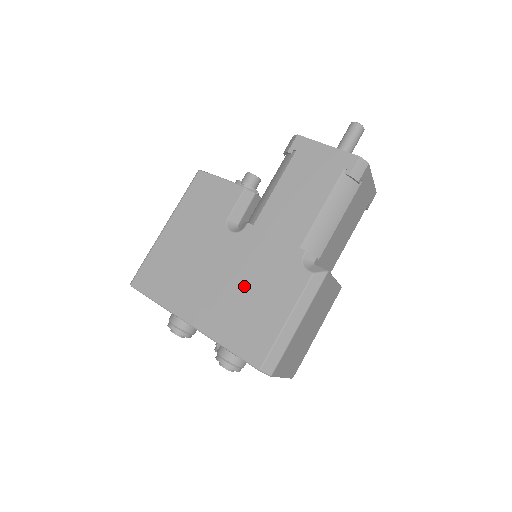
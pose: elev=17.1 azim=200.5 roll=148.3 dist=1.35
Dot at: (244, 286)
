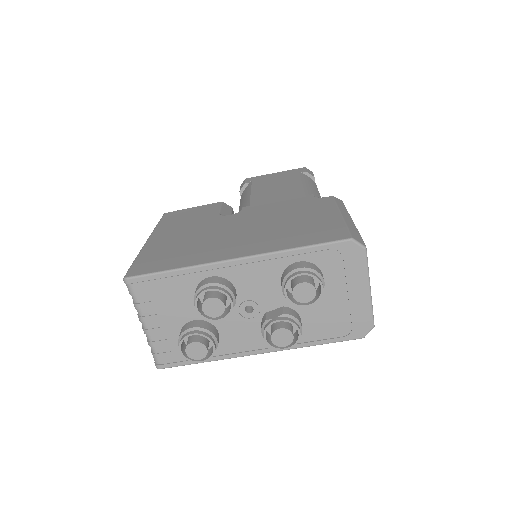
Dot at: (276, 222)
